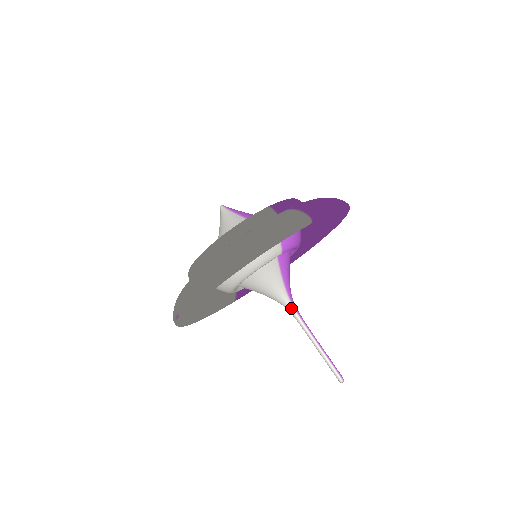
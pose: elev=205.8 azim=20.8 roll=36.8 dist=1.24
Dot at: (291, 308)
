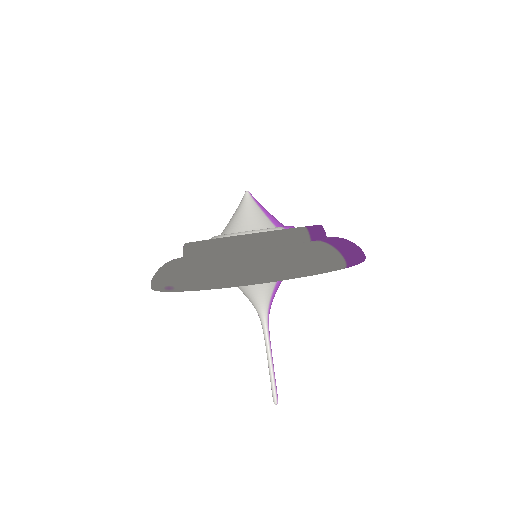
Dot at: (265, 320)
